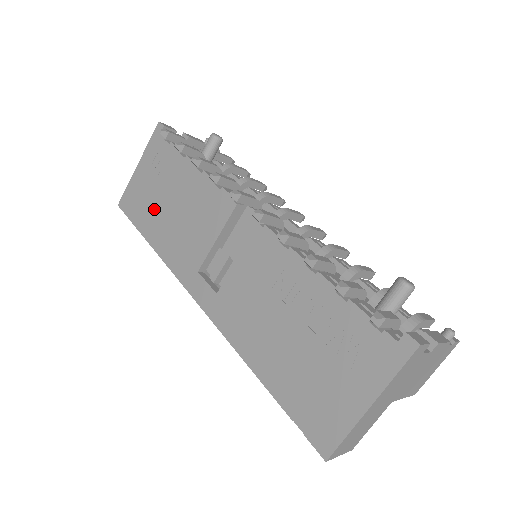
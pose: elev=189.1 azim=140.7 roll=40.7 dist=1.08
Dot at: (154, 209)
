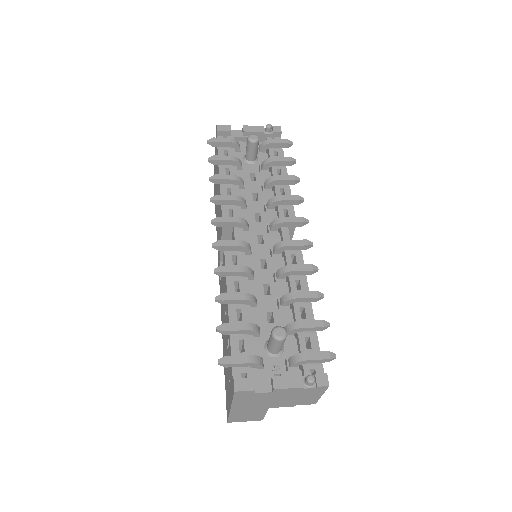
Dot at: occluded
